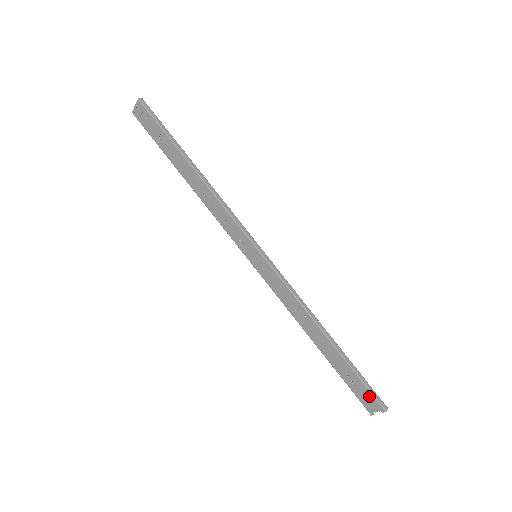
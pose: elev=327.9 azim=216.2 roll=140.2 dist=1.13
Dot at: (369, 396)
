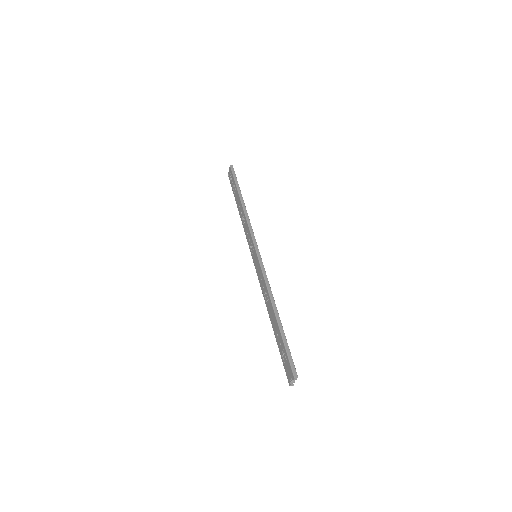
Dot at: (288, 364)
